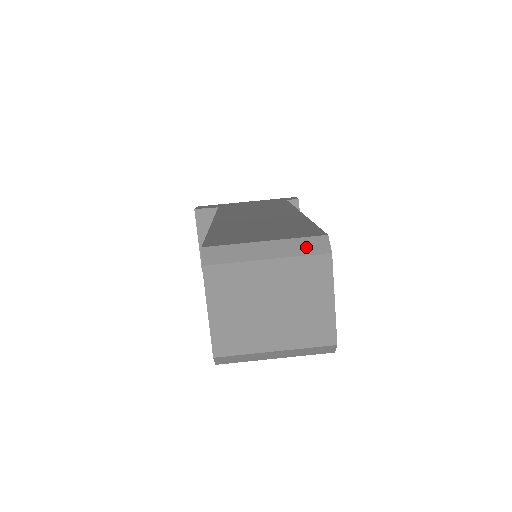
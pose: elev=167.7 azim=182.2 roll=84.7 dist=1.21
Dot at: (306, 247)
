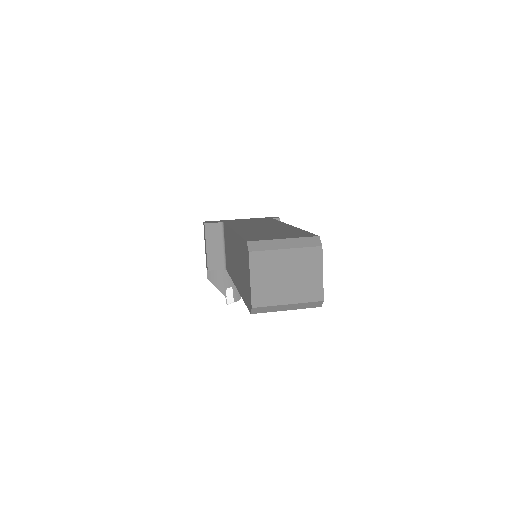
Dot at: (307, 242)
